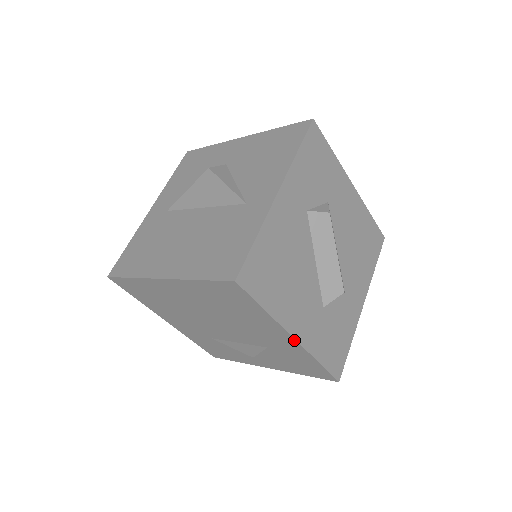
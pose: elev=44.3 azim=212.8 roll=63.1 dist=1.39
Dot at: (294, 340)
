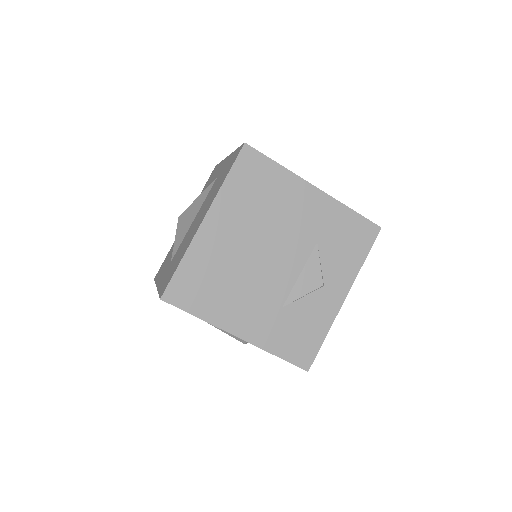
Dot at: (318, 190)
